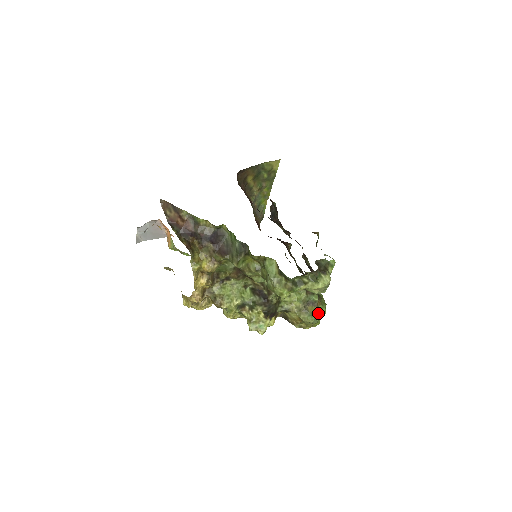
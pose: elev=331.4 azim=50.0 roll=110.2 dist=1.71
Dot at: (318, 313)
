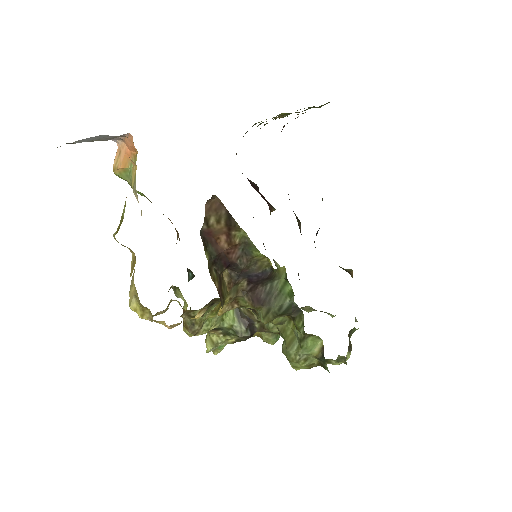
Dot at: occluded
